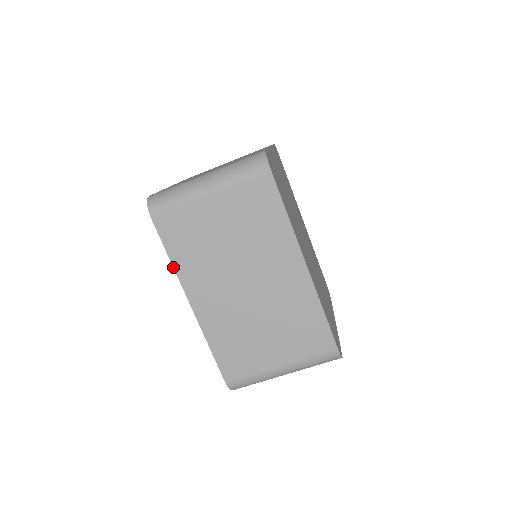
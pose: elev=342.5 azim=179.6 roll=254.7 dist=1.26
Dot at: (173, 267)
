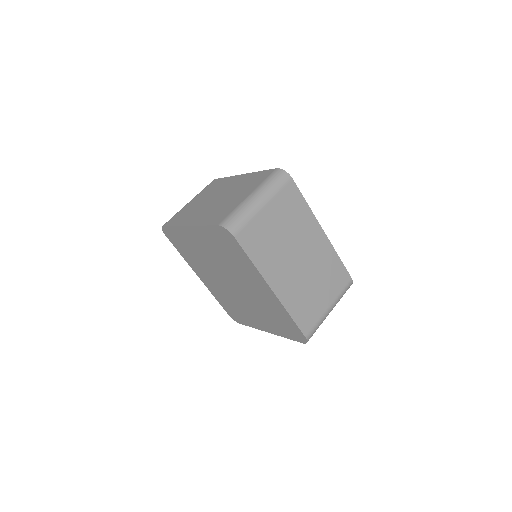
Dot at: (256, 268)
